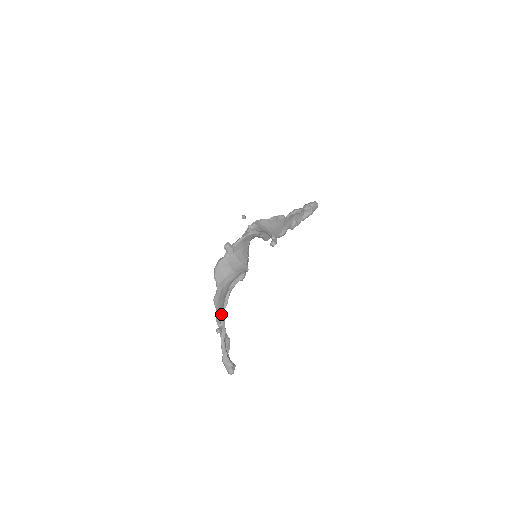
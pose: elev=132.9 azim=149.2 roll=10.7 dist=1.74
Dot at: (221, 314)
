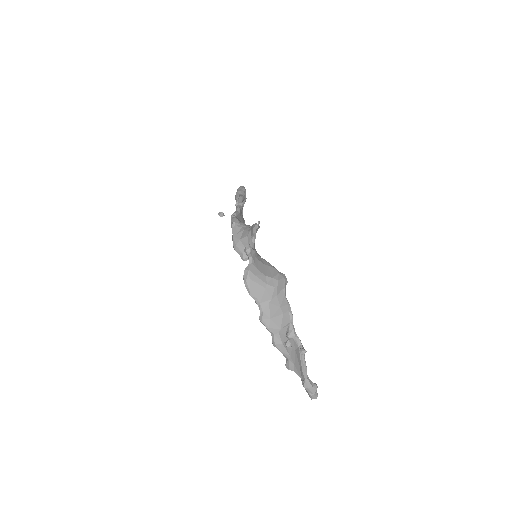
Dot at: (292, 331)
